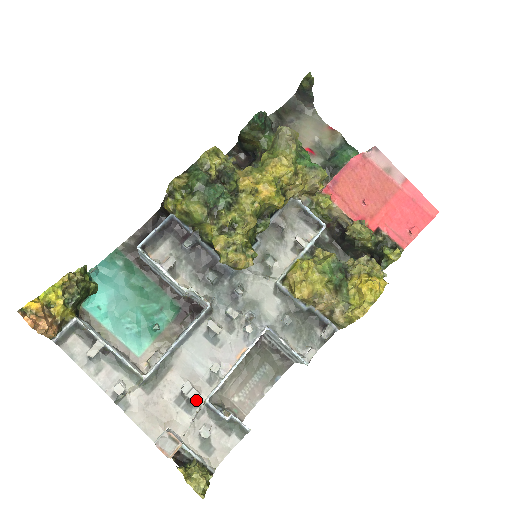
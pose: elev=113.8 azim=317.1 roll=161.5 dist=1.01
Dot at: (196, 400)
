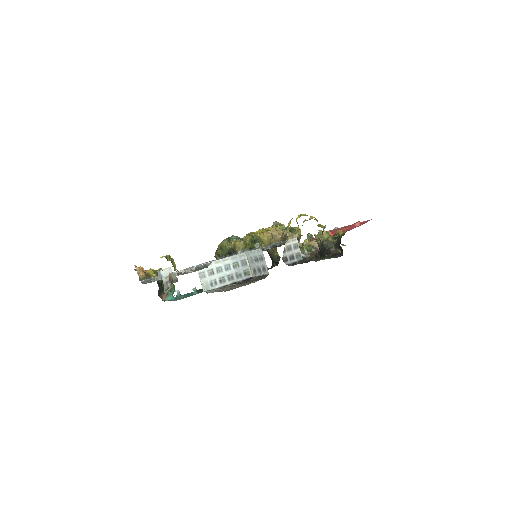
Dot at: occluded
